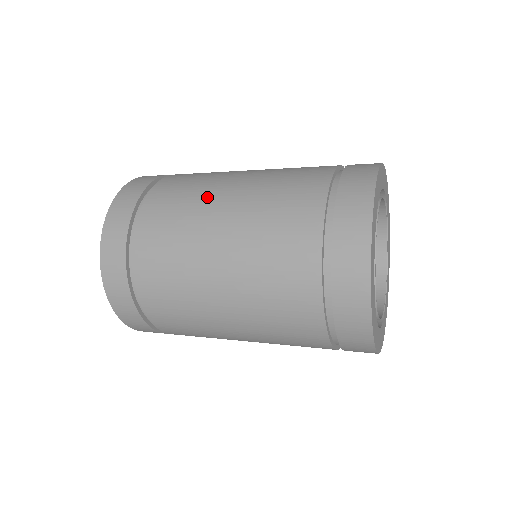
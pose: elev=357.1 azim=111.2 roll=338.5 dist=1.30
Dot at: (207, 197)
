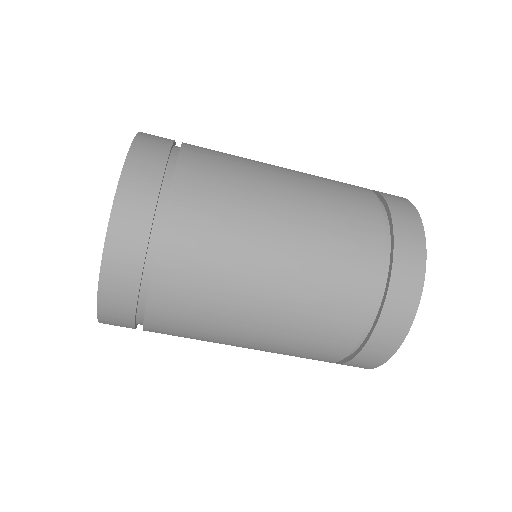
Dot at: occluded
